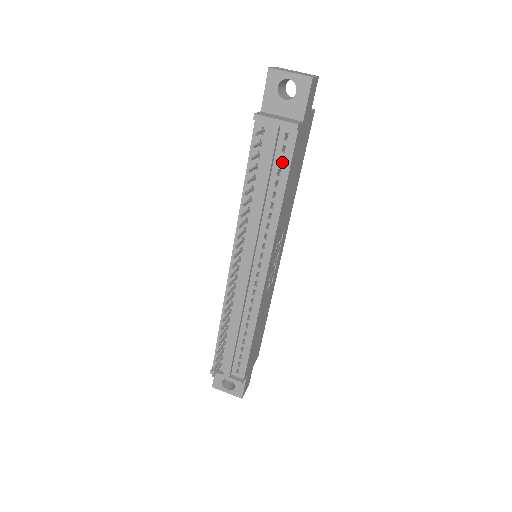
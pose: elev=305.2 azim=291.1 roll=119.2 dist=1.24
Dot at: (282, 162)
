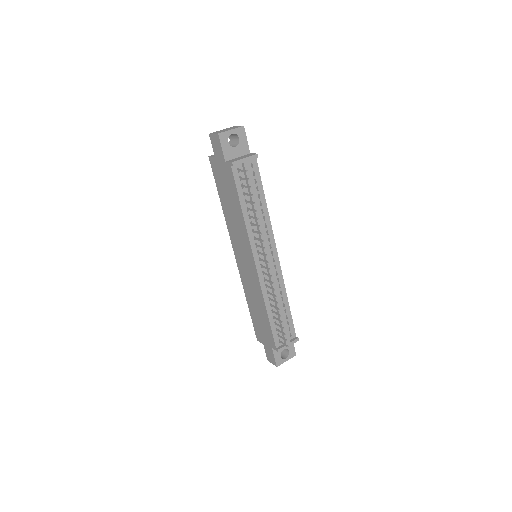
Dot at: (256, 182)
